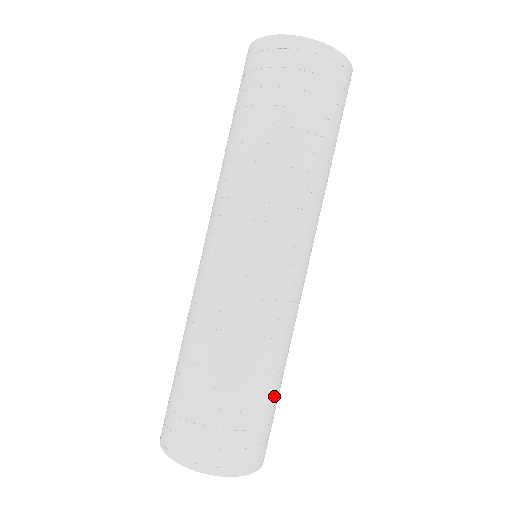
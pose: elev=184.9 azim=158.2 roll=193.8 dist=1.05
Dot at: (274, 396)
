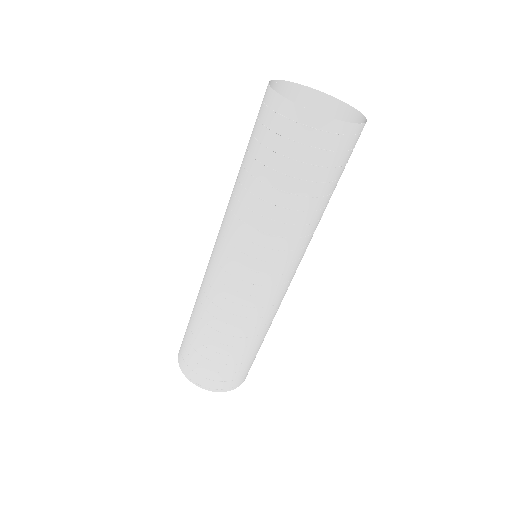
Dot at: occluded
